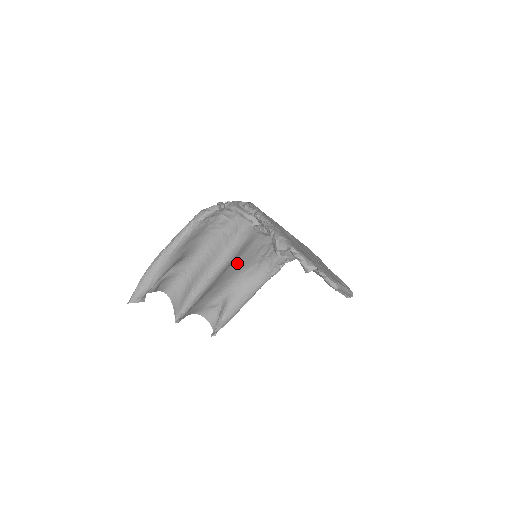
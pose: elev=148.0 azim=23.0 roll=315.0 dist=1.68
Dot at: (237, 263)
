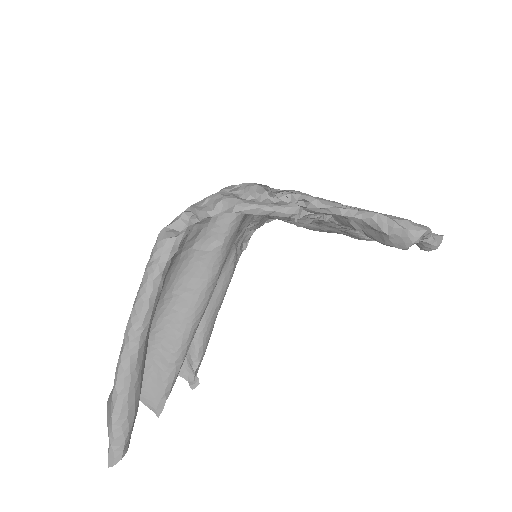
Dot at: occluded
